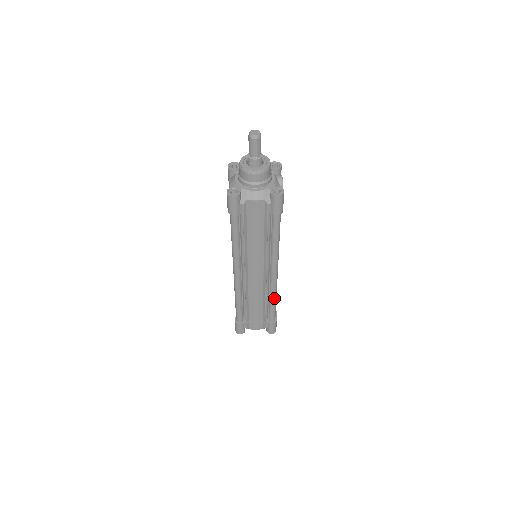
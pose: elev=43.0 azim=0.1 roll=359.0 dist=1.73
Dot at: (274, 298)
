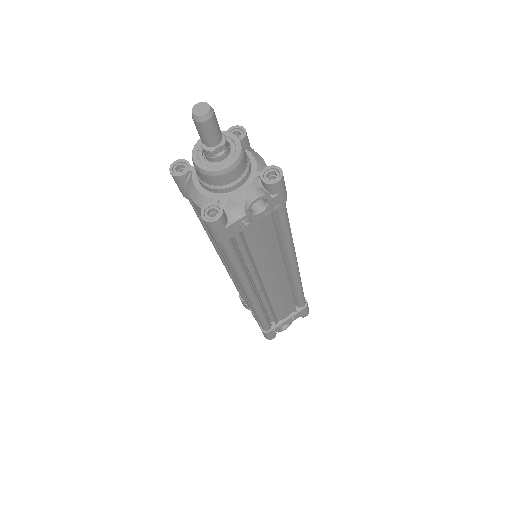
Dot at: (255, 312)
